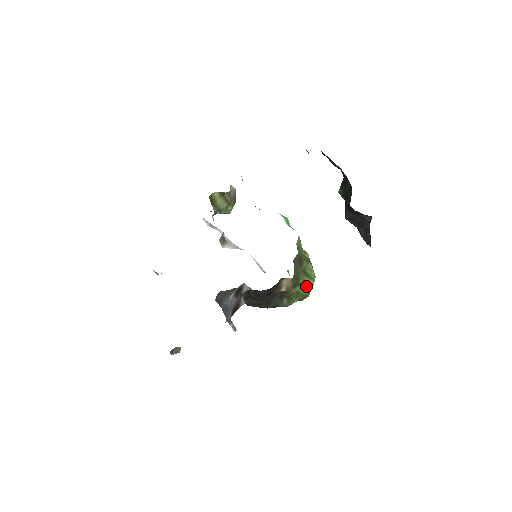
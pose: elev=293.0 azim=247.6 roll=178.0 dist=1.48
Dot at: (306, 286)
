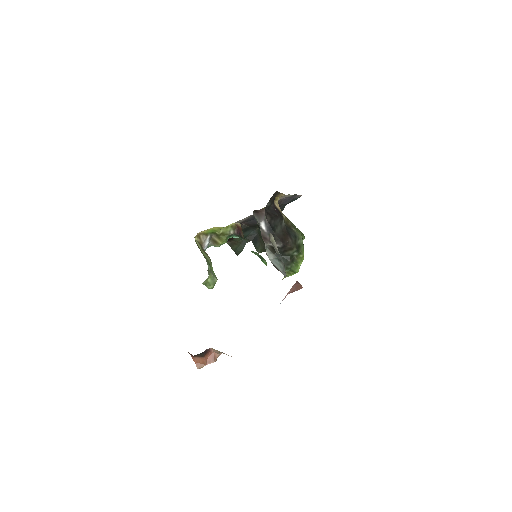
Dot at: occluded
